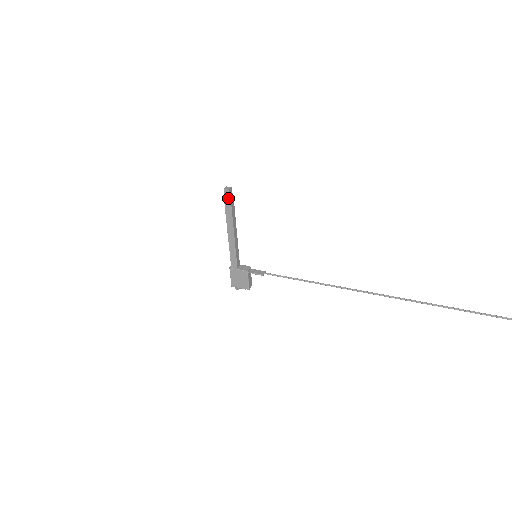
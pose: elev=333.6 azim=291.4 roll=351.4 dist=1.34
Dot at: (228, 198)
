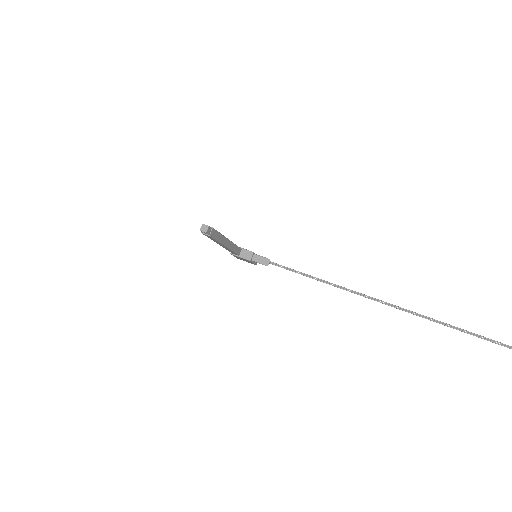
Dot at: occluded
